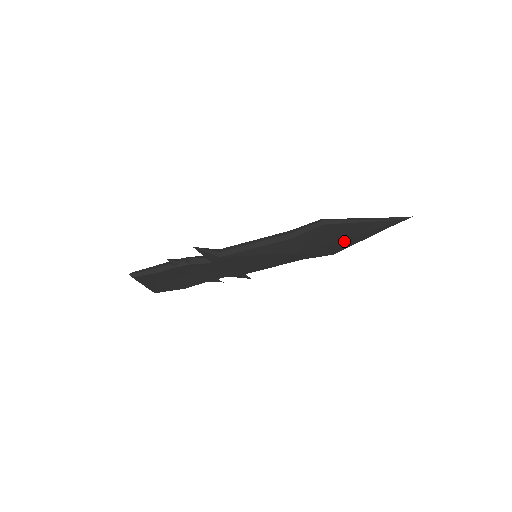
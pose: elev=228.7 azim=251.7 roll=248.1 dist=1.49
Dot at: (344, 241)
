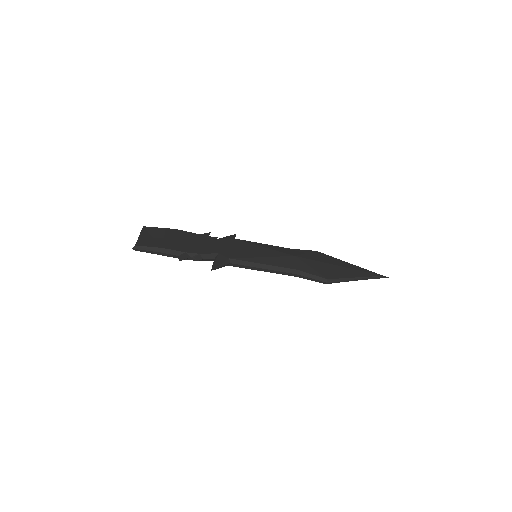
Dot at: occluded
